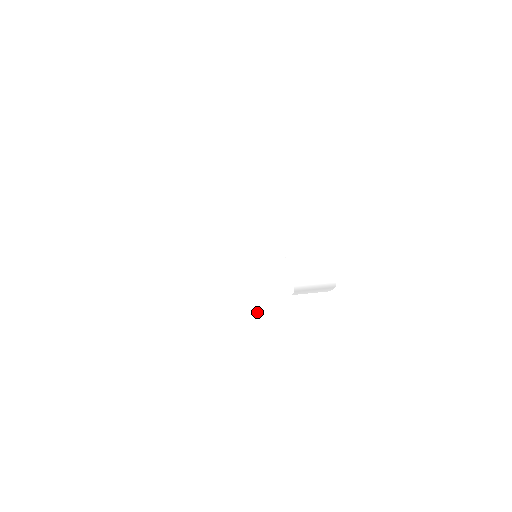
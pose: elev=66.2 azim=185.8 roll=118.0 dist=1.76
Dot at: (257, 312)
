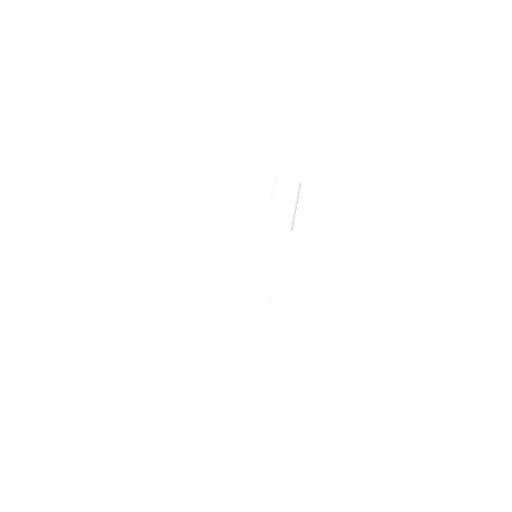
Dot at: (297, 284)
